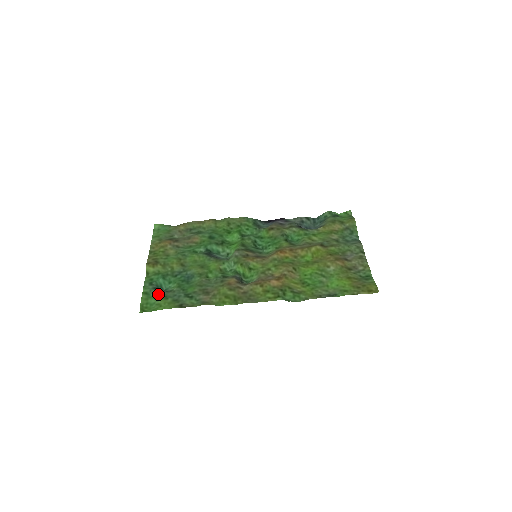
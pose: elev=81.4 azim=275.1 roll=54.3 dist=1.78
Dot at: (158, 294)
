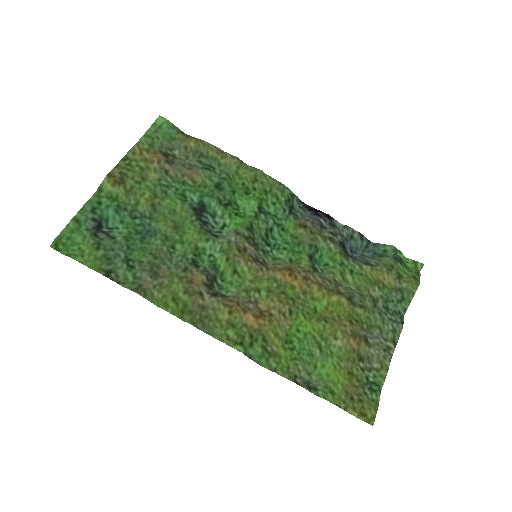
Dot at: (93, 232)
